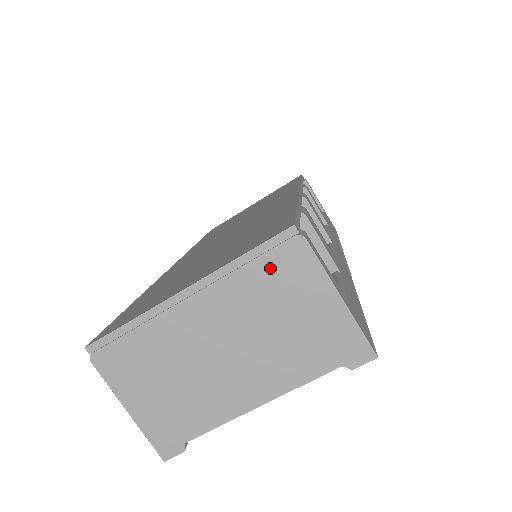
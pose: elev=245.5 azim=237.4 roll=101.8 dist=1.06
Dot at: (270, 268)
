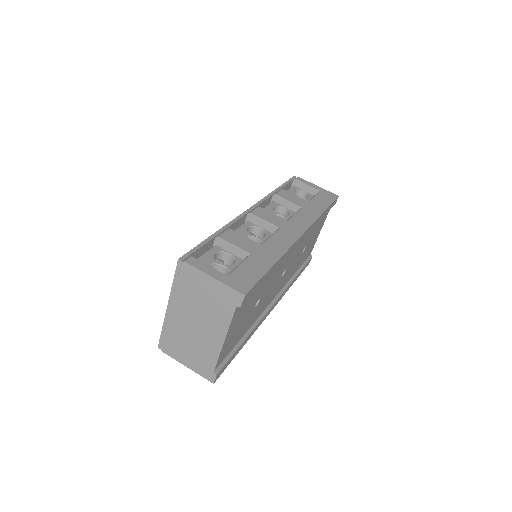
Dot at: (184, 281)
